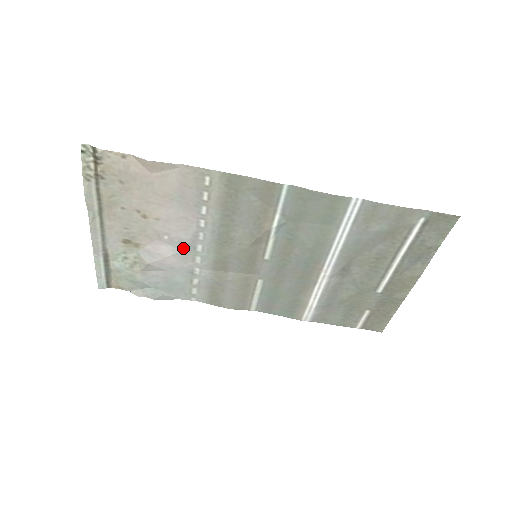
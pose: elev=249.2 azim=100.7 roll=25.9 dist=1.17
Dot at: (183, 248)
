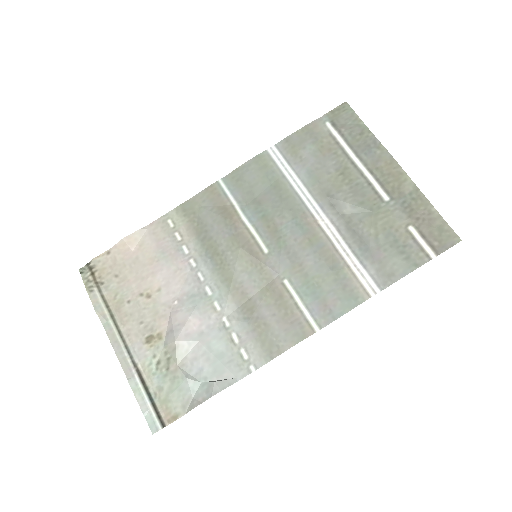
Dot at: (195, 301)
